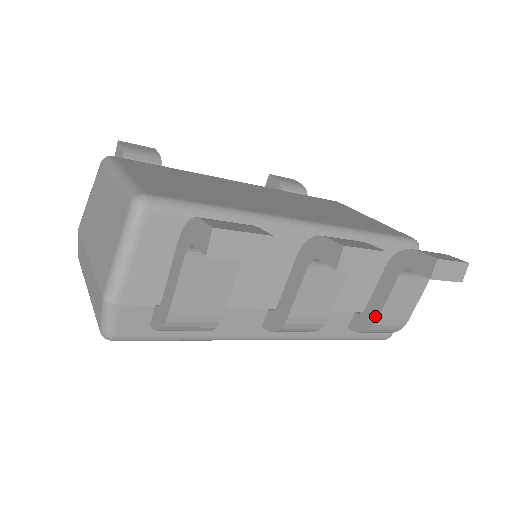
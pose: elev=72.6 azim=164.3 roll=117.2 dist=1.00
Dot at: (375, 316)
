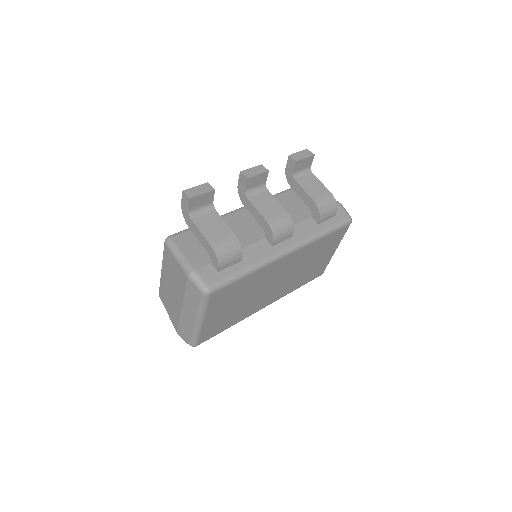
Dot at: (312, 201)
